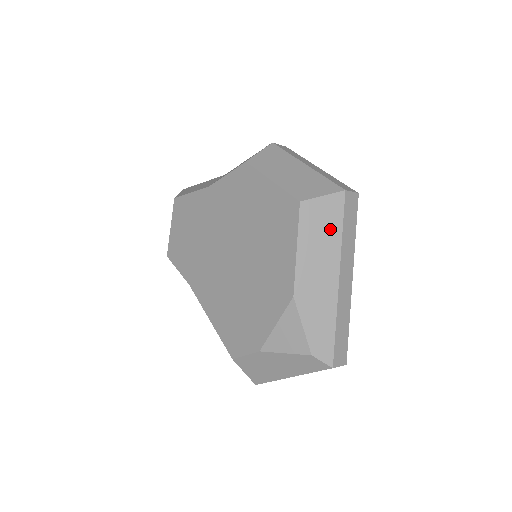
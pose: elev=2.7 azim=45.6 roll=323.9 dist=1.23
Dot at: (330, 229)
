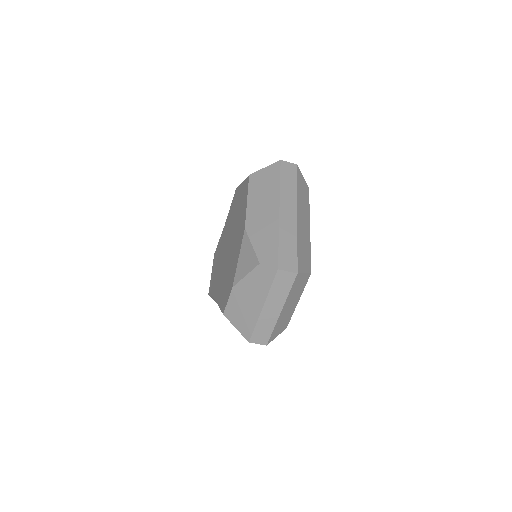
Dot at: (271, 183)
